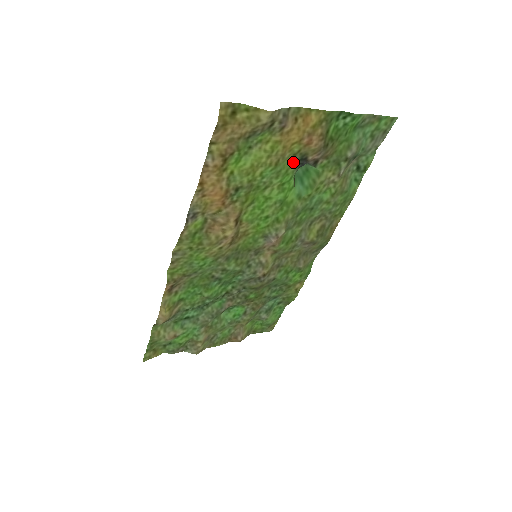
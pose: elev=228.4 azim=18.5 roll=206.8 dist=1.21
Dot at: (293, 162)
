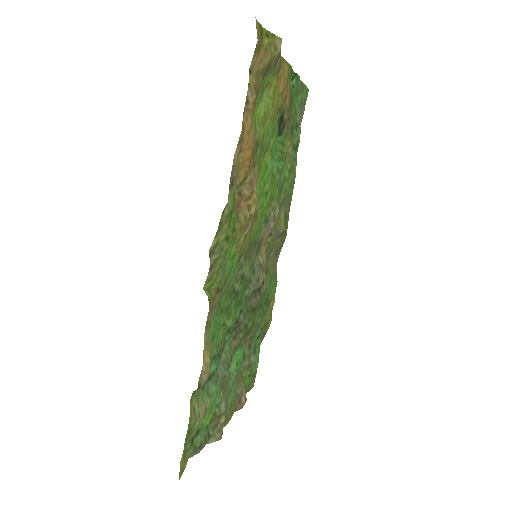
Dot at: (277, 121)
